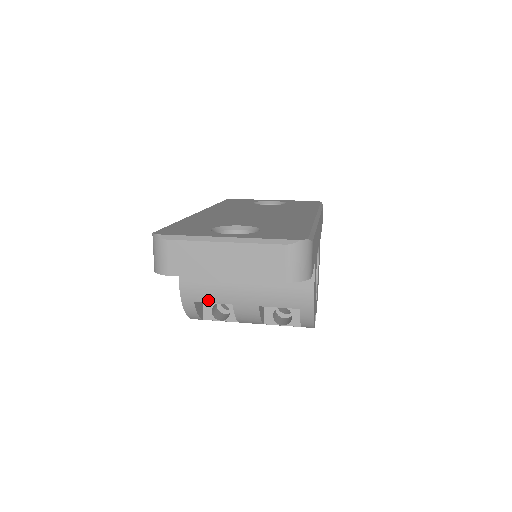
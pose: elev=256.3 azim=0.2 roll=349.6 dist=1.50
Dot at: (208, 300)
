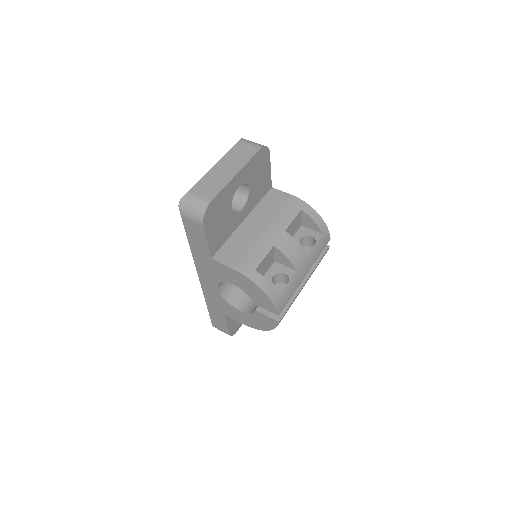
Dot at: (260, 259)
